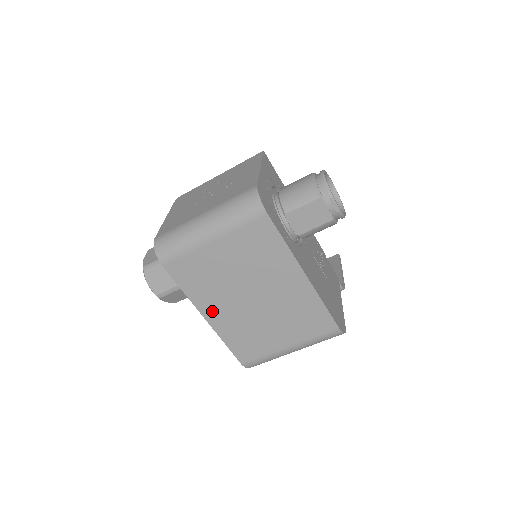
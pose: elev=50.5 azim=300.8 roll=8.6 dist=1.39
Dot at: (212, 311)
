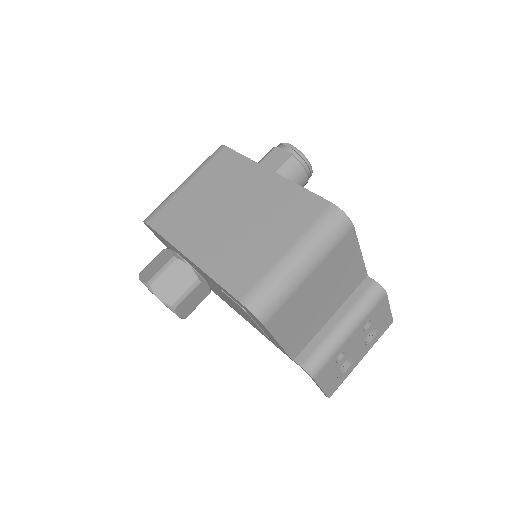
Dot at: (195, 247)
